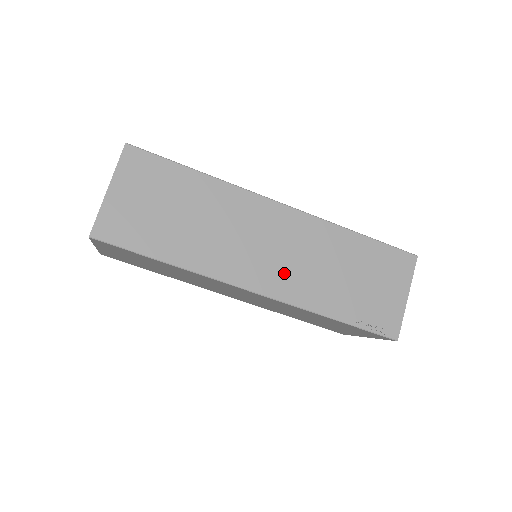
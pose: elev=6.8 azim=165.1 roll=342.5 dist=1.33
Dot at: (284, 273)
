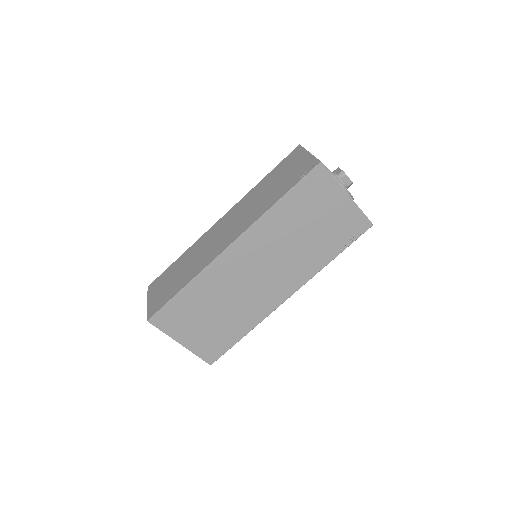
Dot at: (239, 226)
